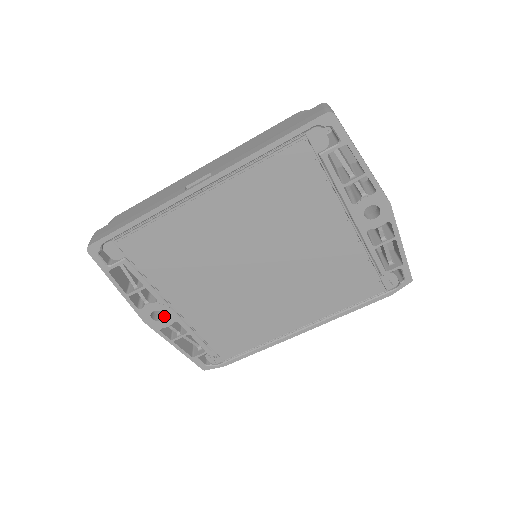
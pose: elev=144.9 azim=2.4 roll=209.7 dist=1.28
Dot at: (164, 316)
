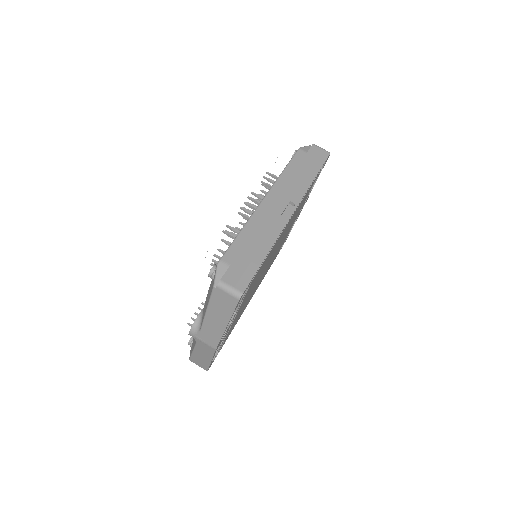
Dot at: occluded
